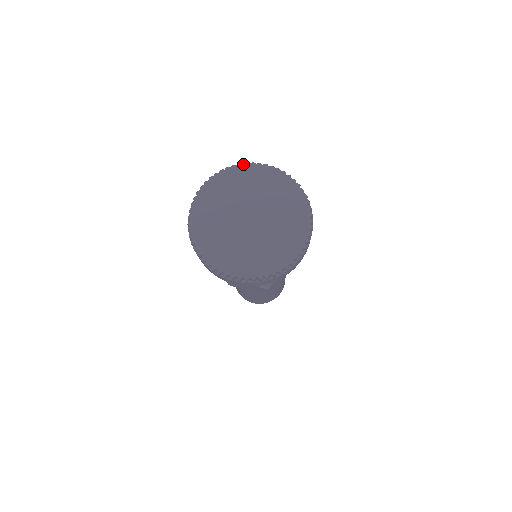
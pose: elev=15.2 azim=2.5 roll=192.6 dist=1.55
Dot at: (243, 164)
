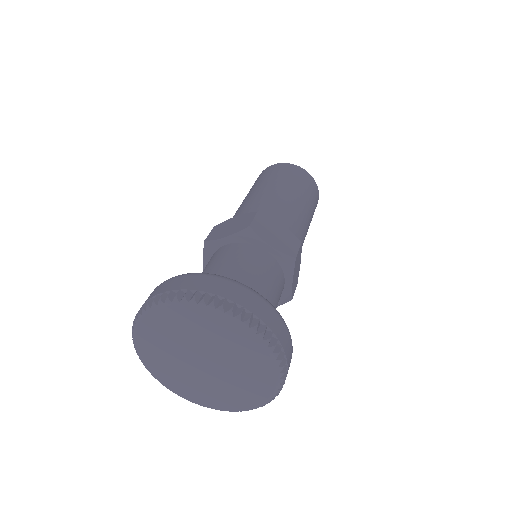
Dot at: (215, 309)
